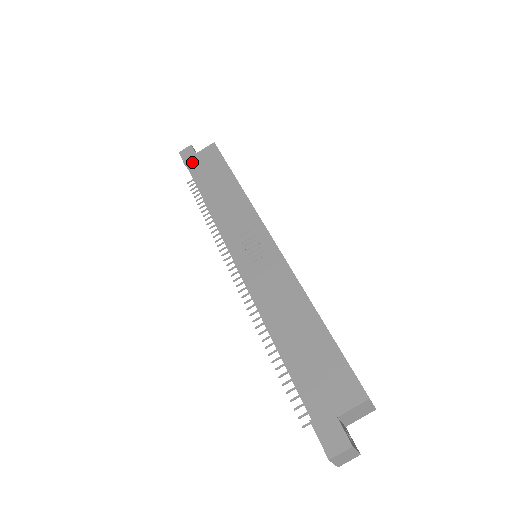
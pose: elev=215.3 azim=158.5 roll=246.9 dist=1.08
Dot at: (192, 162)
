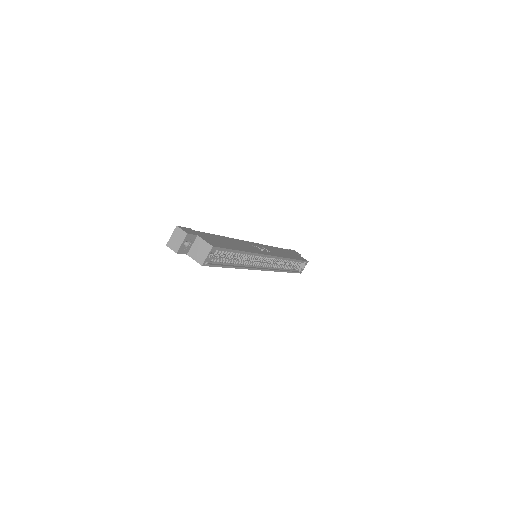
Dot at: (292, 251)
